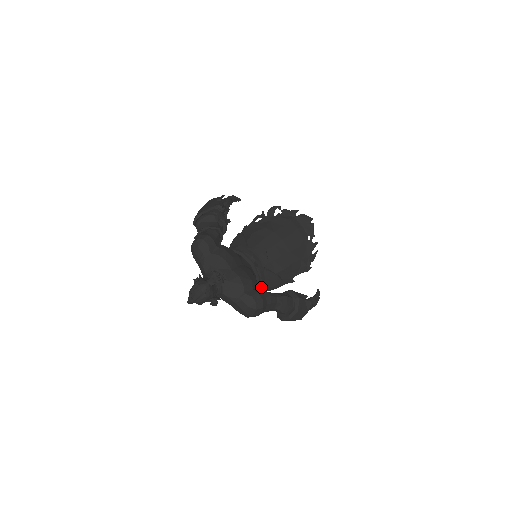
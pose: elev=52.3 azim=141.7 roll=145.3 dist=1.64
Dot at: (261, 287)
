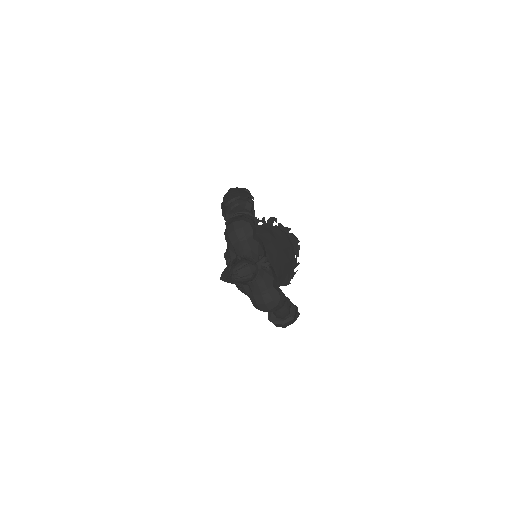
Dot at: occluded
